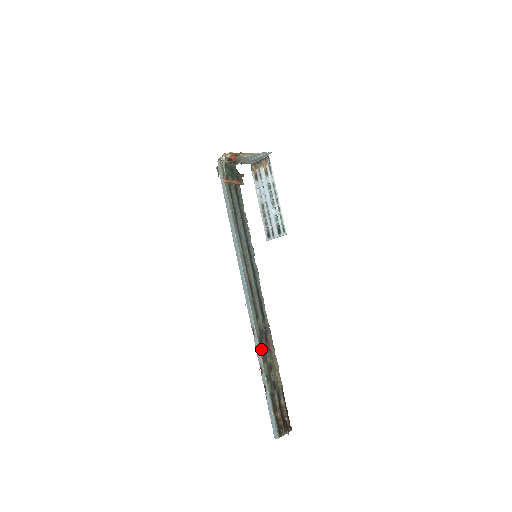
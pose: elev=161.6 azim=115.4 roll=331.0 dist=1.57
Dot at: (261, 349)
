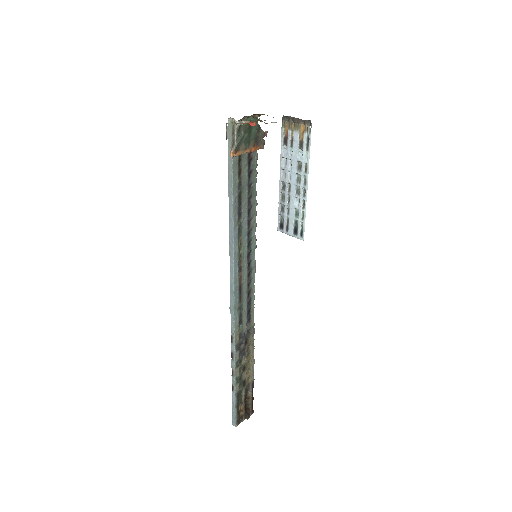
Dot at: (237, 354)
